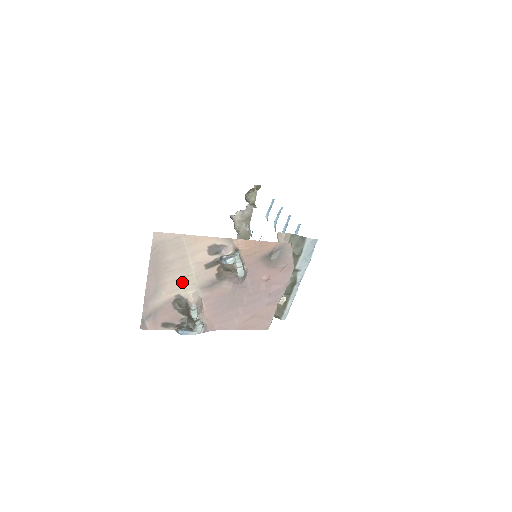
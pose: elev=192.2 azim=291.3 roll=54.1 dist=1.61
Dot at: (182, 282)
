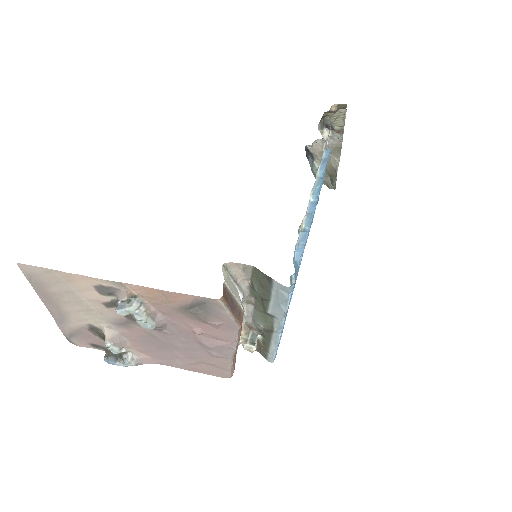
Dot at: (86, 314)
